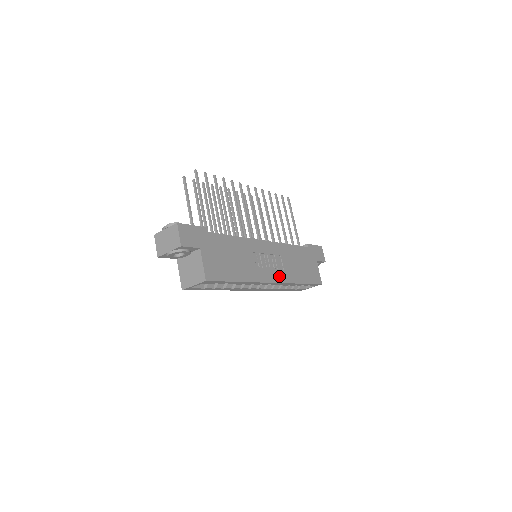
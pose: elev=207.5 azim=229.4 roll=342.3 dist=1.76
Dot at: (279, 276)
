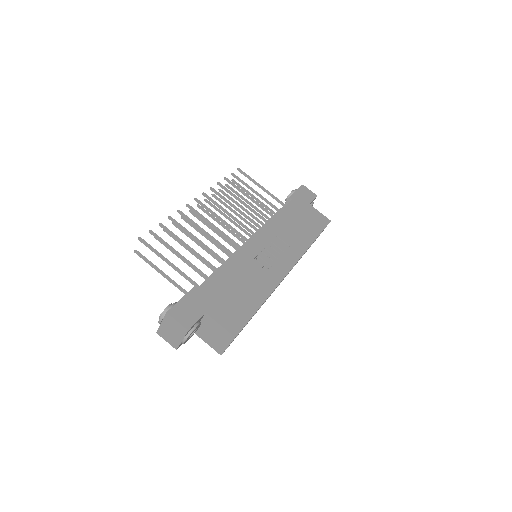
Dot at: (291, 257)
